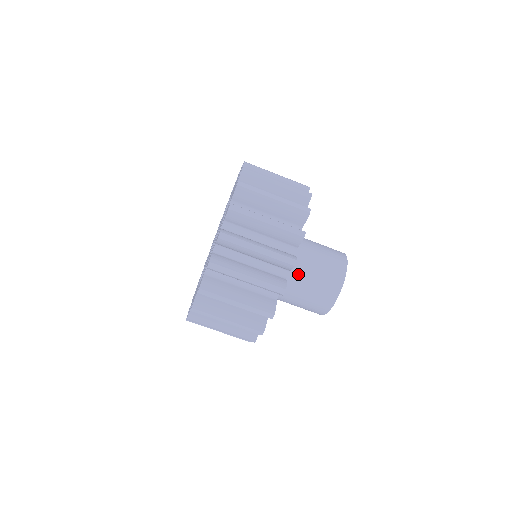
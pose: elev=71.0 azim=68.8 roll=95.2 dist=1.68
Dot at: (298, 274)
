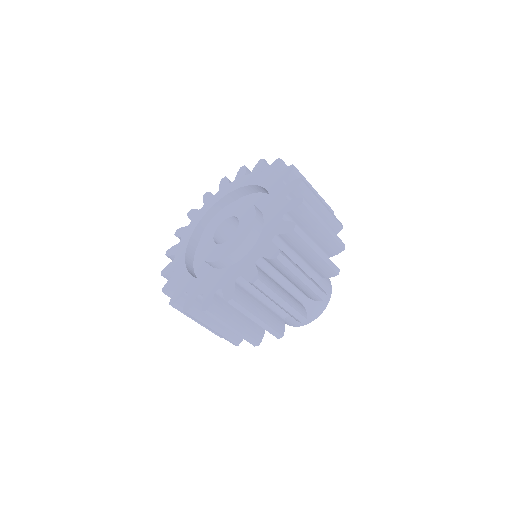
Dot at: occluded
